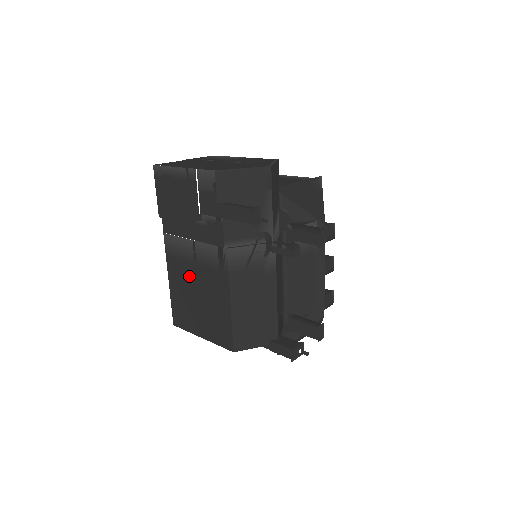
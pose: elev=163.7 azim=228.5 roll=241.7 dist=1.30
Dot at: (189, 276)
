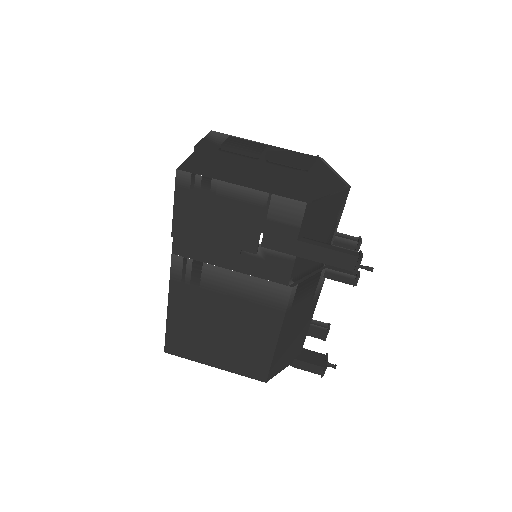
Dot at: (211, 307)
